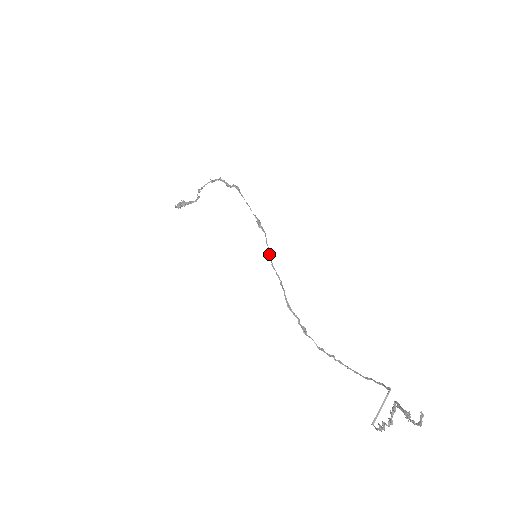
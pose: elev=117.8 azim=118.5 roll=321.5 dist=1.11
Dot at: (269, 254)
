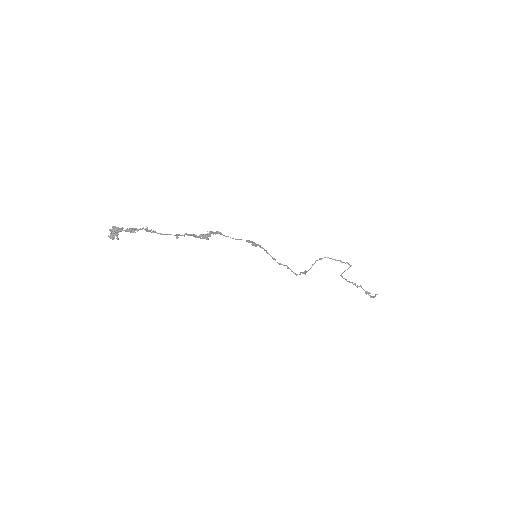
Dot at: occluded
